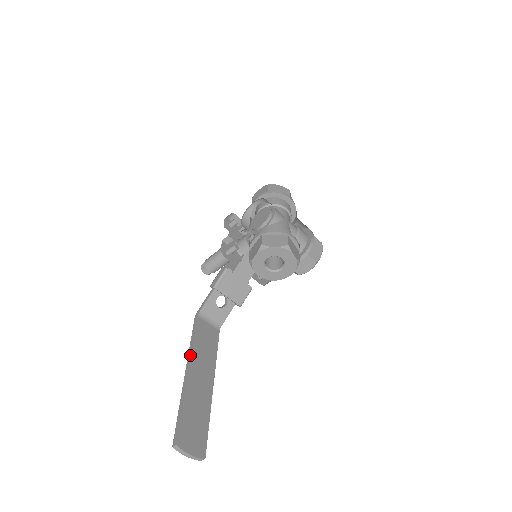
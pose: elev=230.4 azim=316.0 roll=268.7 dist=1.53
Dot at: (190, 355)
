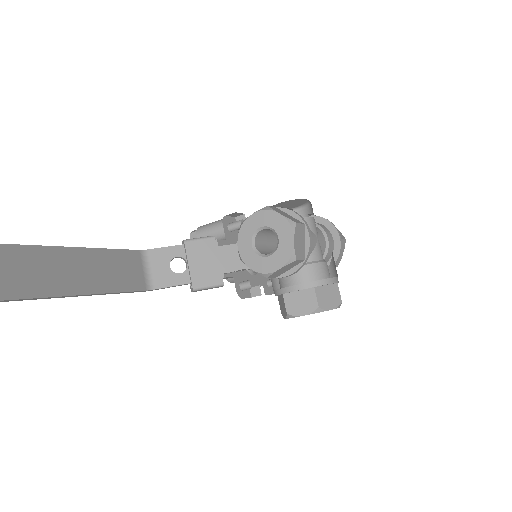
Dot at: occluded
